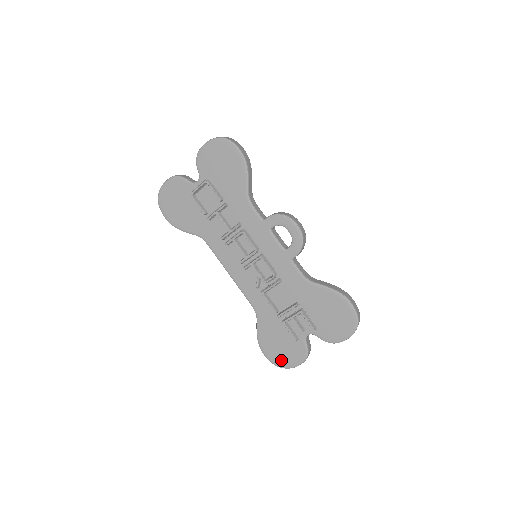
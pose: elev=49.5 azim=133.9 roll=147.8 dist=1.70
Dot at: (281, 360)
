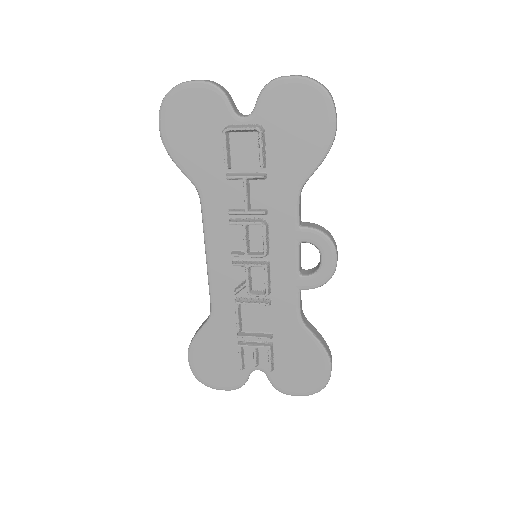
Dot at: (206, 375)
